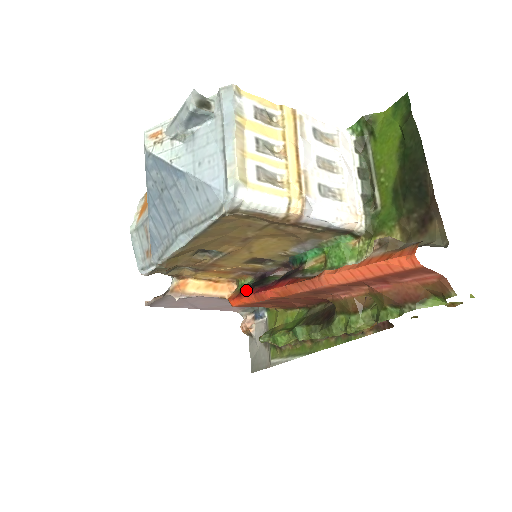
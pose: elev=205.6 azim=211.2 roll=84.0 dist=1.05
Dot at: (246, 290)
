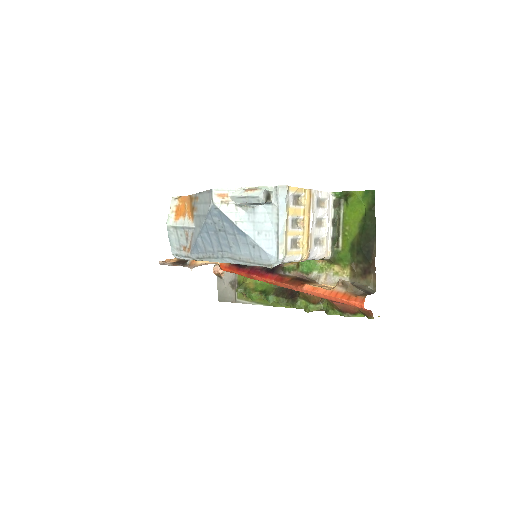
Dot at: (238, 266)
